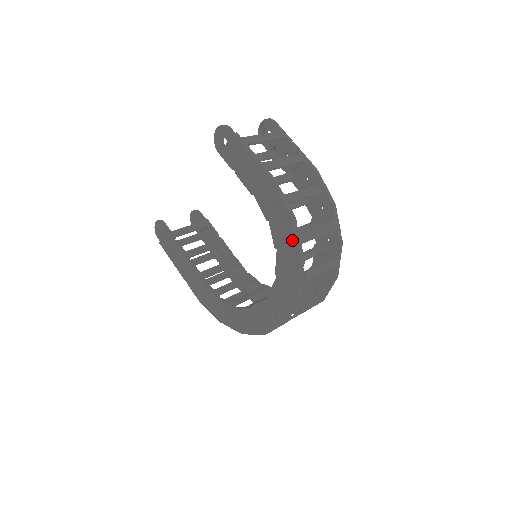
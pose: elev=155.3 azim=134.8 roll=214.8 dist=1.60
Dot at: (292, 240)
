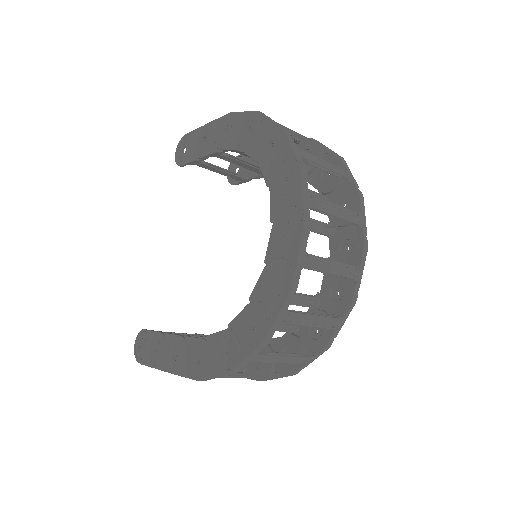
Dot at: (266, 126)
